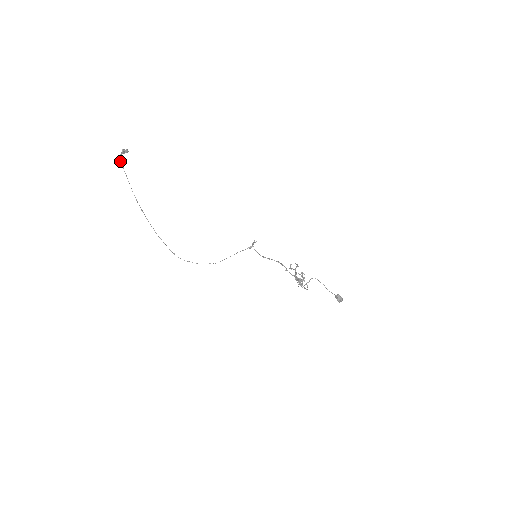
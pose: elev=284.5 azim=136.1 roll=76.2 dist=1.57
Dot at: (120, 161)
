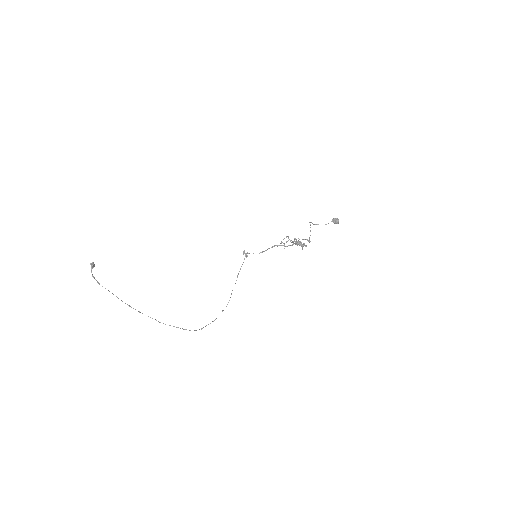
Dot at: (94, 278)
